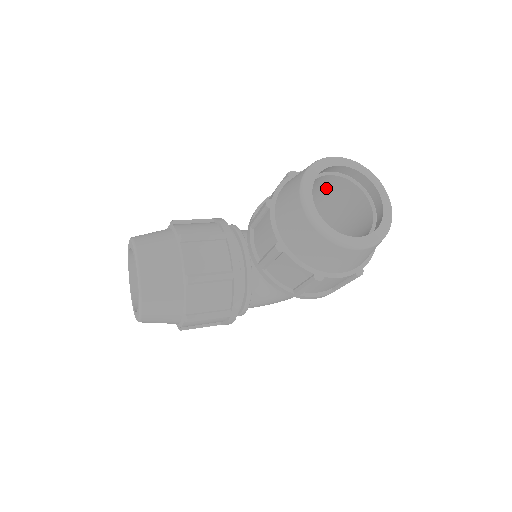
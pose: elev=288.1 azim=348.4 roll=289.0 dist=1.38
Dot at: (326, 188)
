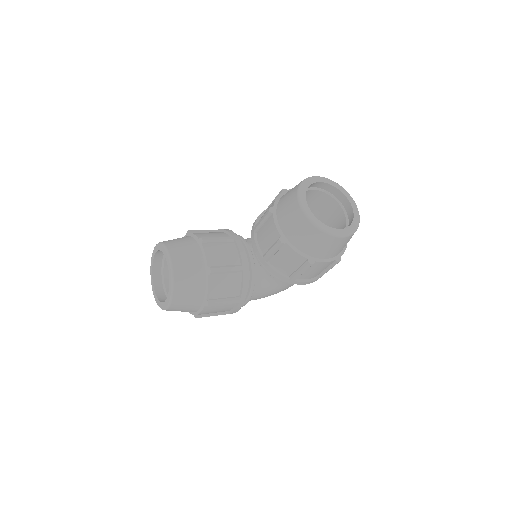
Dot at: (310, 201)
